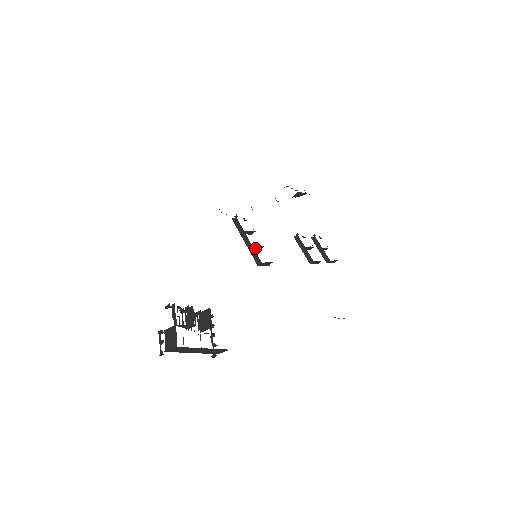
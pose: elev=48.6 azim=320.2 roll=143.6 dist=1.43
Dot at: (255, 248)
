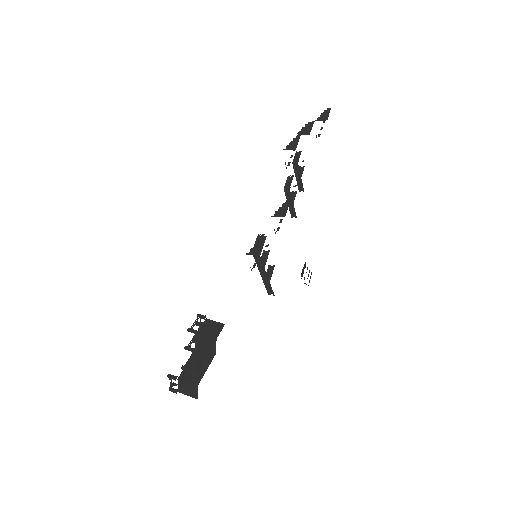
Dot at: (268, 274)
